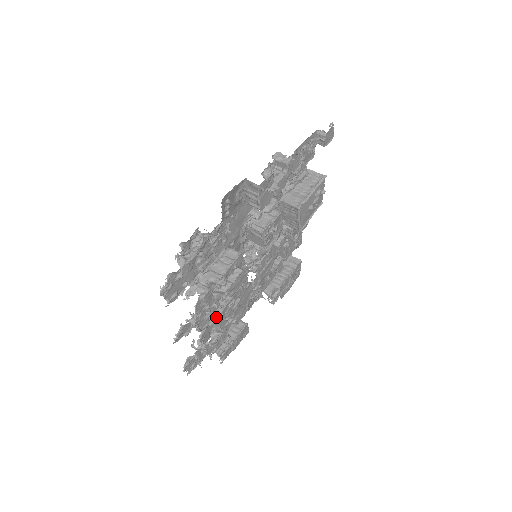
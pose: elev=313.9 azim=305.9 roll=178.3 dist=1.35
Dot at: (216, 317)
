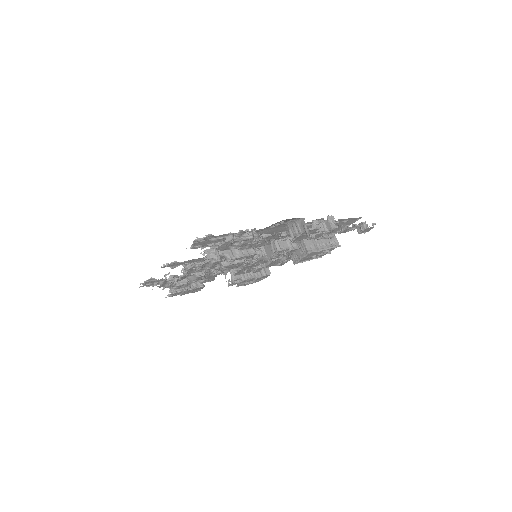
Dot at: (199, 272)
